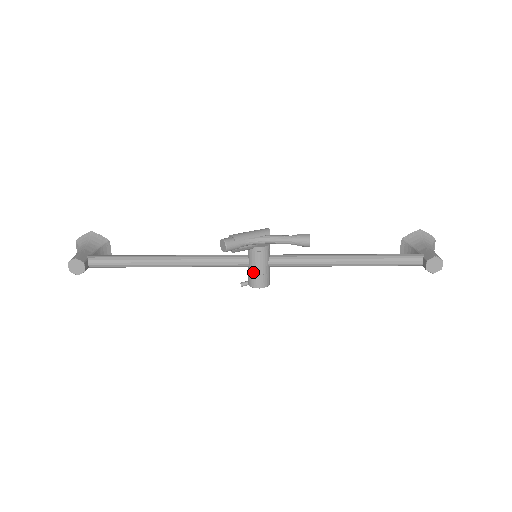
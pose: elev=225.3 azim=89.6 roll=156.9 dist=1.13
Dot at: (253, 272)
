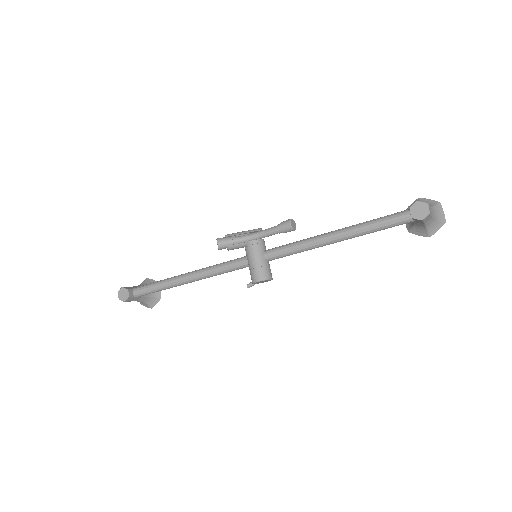
Dot at: (251, 267)
